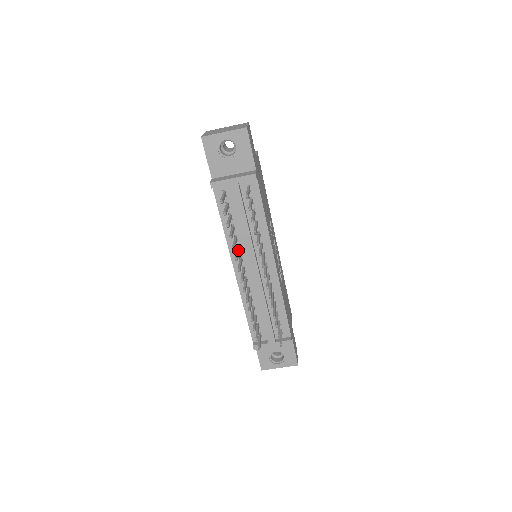
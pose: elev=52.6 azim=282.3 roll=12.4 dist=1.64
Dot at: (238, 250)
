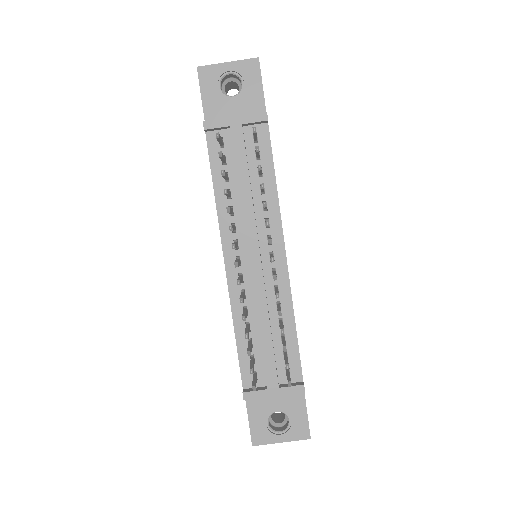
Dot at: (233, 225)
